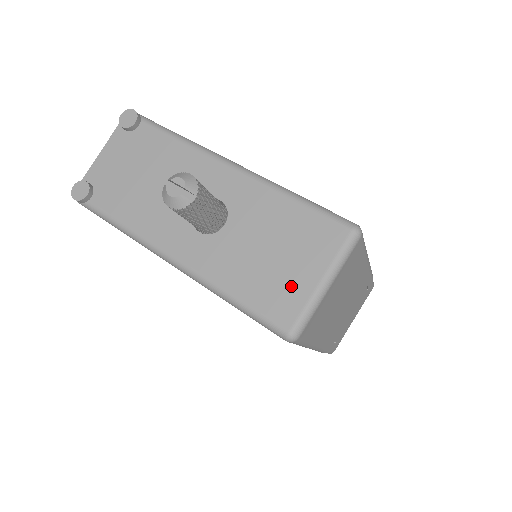
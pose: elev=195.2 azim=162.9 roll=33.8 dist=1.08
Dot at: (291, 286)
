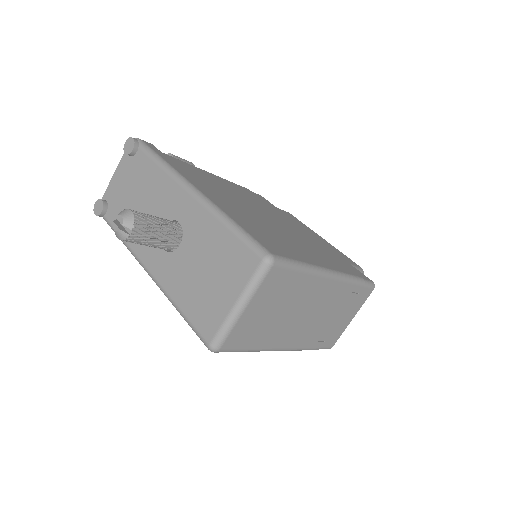
Dot at: (215, 305)
